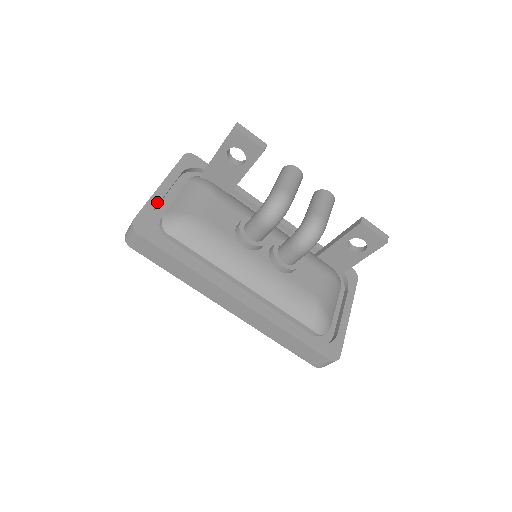
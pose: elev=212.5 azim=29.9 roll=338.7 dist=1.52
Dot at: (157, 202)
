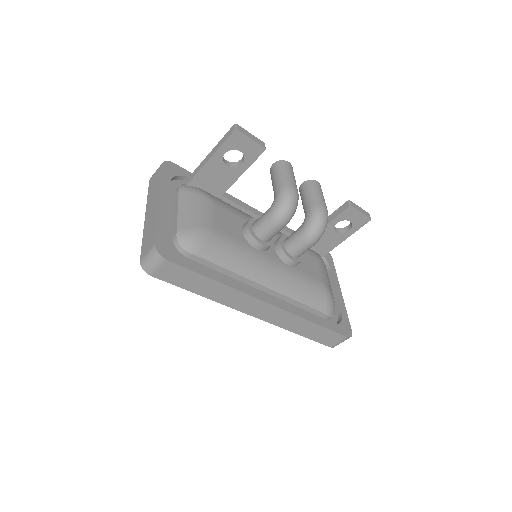
Dot at: (165, 220)
